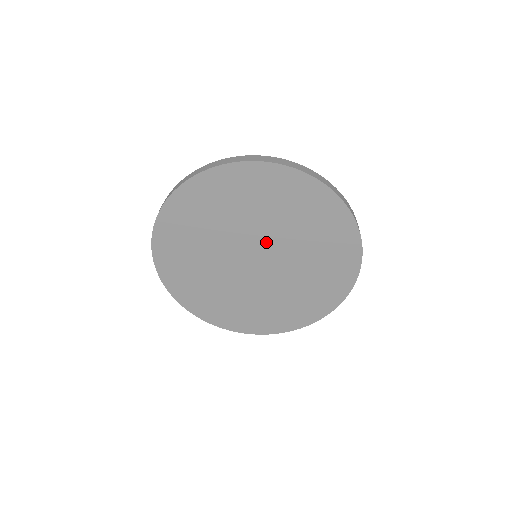
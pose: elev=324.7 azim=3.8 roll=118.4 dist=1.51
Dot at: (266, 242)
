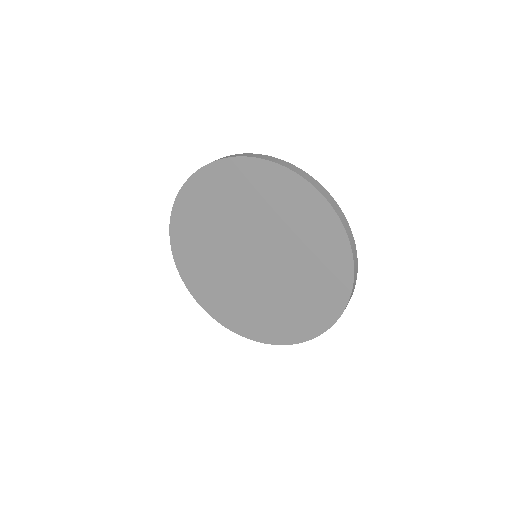
Dot at: (274, 258)
